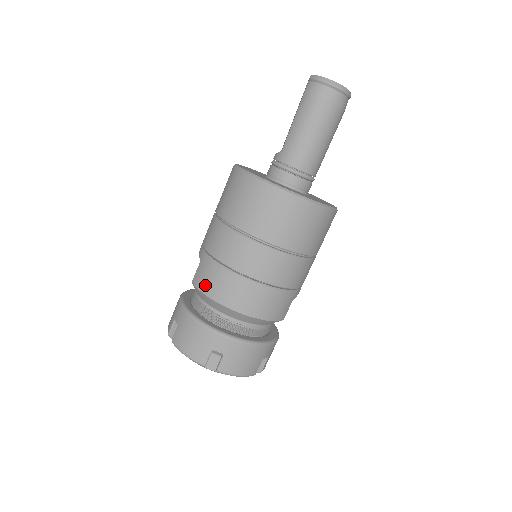
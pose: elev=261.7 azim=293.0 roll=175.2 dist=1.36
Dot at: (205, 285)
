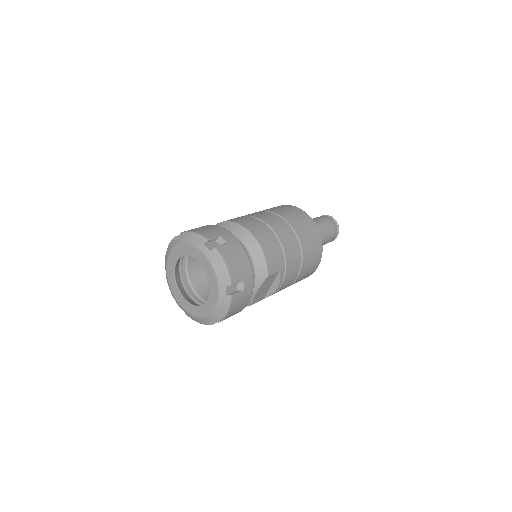
Dot at: (231, 220)
